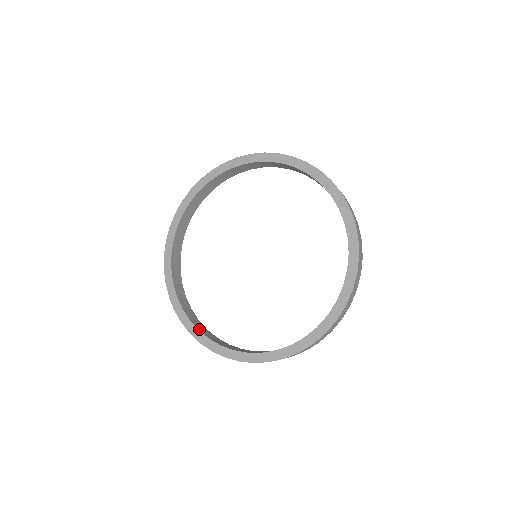
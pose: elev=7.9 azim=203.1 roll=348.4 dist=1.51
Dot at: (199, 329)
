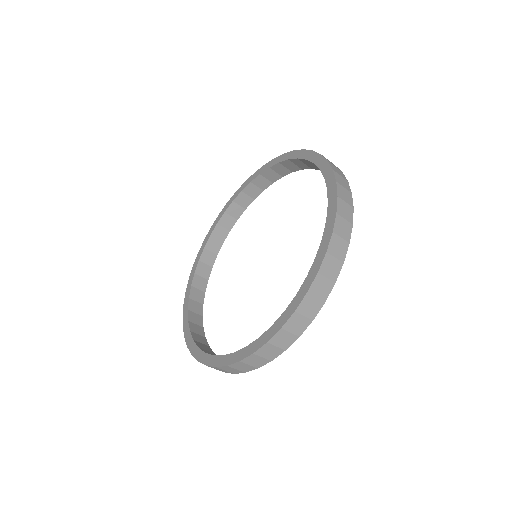
Dot at: (234, 354)
